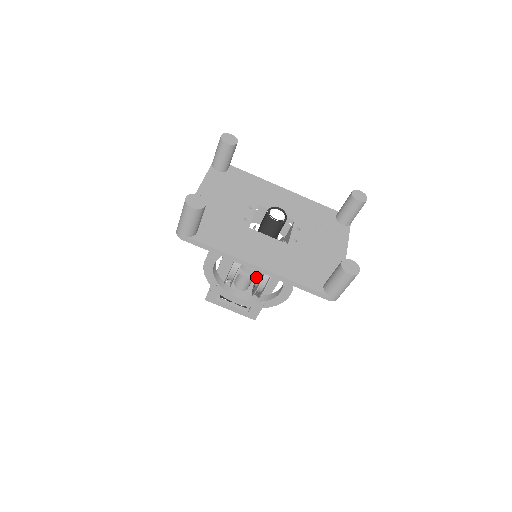
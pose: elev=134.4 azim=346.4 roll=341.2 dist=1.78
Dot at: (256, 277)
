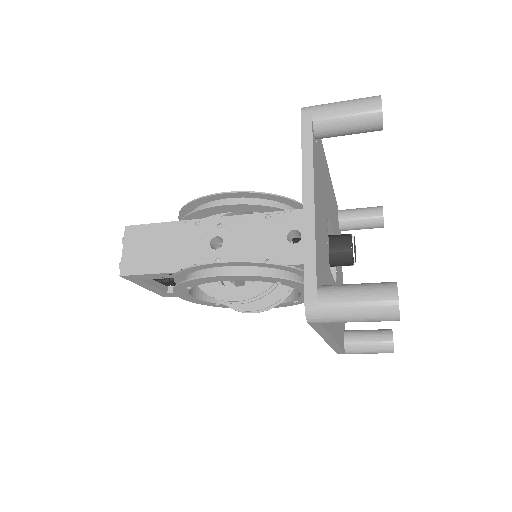
Dot at: (241, 283)
